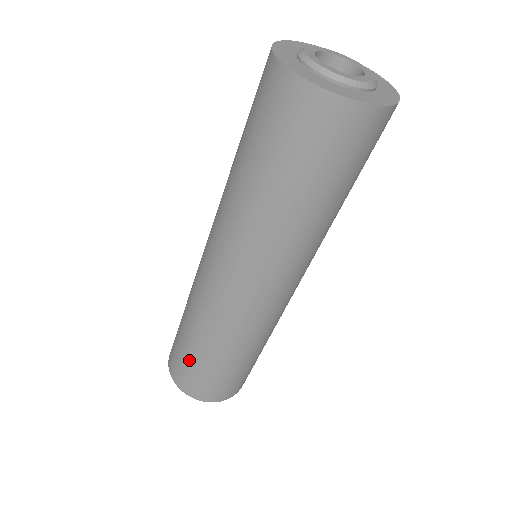
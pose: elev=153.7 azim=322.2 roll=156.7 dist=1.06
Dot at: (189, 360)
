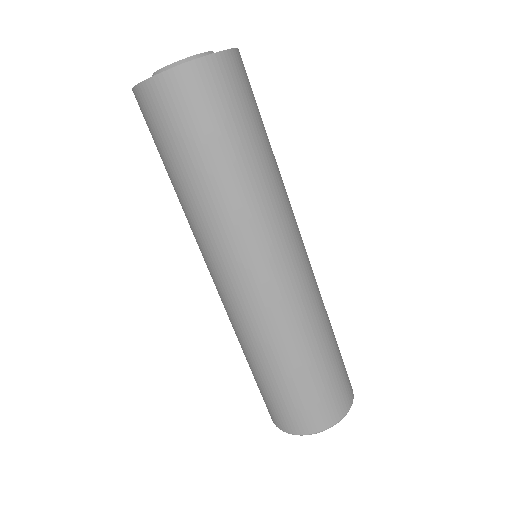
Dot at: (266, 391)
